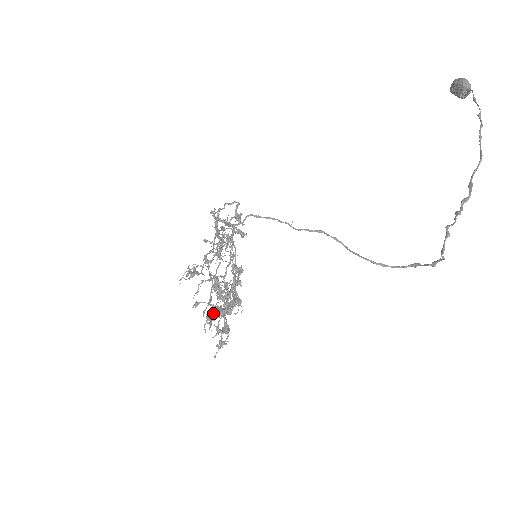
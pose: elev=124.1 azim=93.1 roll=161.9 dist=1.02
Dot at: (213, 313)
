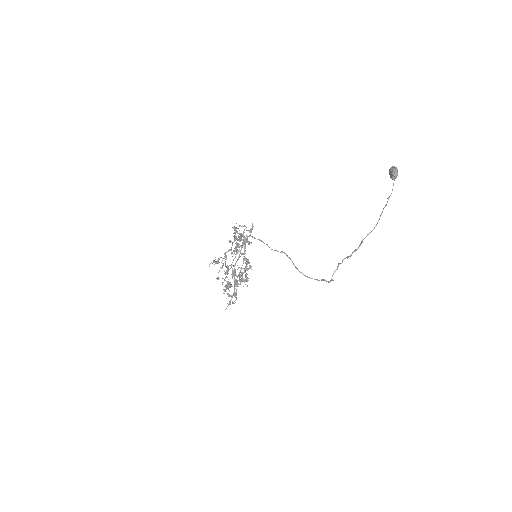
Dot at: occluded
